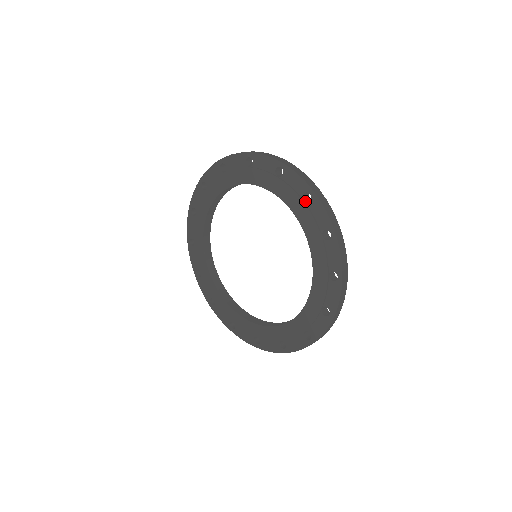
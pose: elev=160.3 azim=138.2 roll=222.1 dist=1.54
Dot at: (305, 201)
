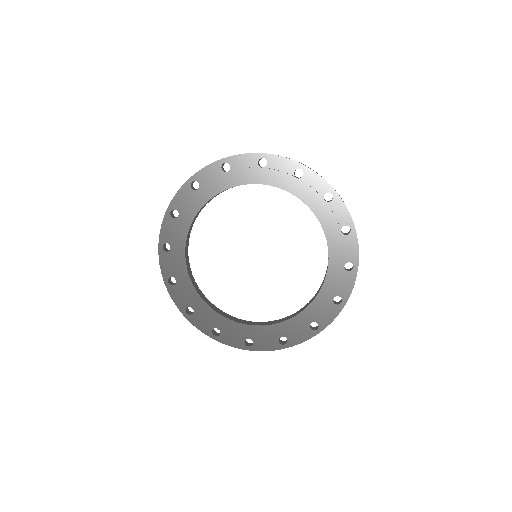
Dot at: (263, 167)
